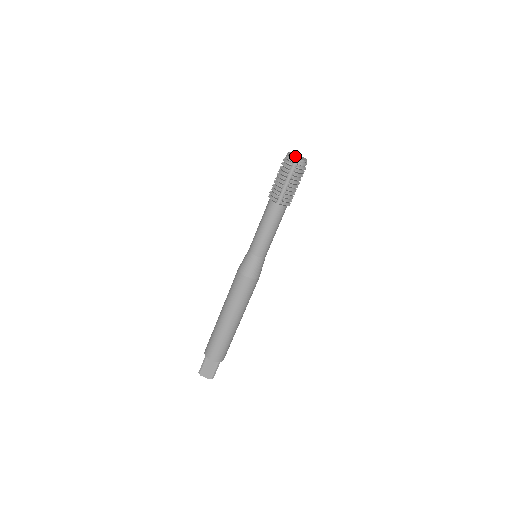
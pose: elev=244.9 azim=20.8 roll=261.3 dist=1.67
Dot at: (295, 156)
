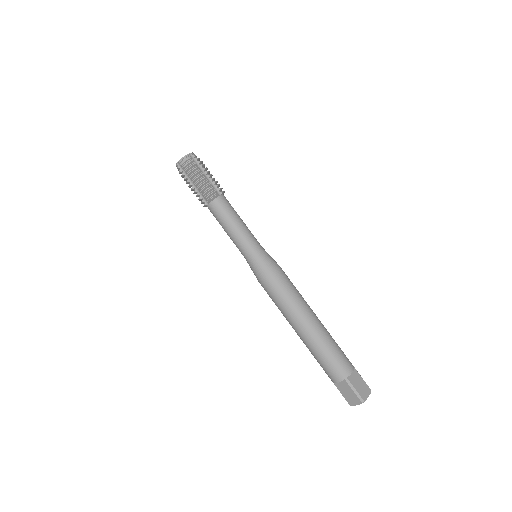
Dot at: (185, 157)
